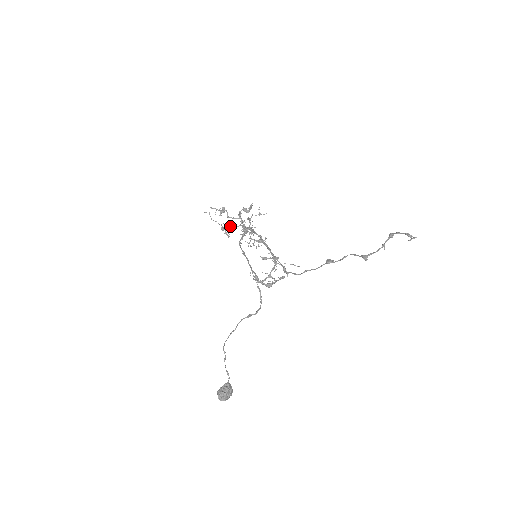
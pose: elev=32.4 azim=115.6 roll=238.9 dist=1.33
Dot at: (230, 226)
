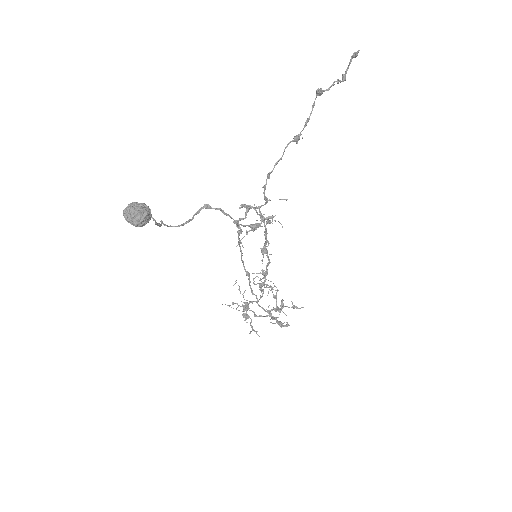
Dot at: (249, 302)
